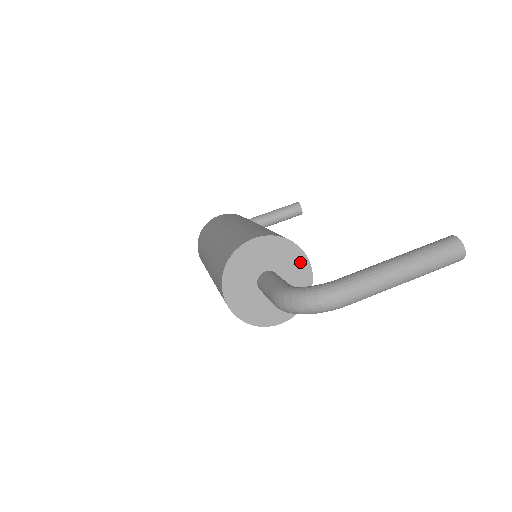
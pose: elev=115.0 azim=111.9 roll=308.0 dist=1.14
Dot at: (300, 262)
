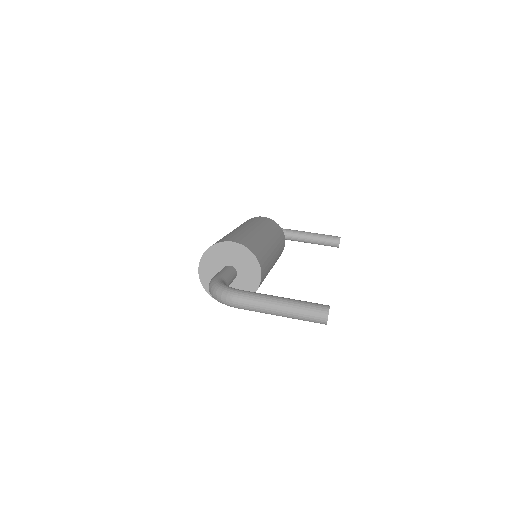
Dot at: (255, 272)
